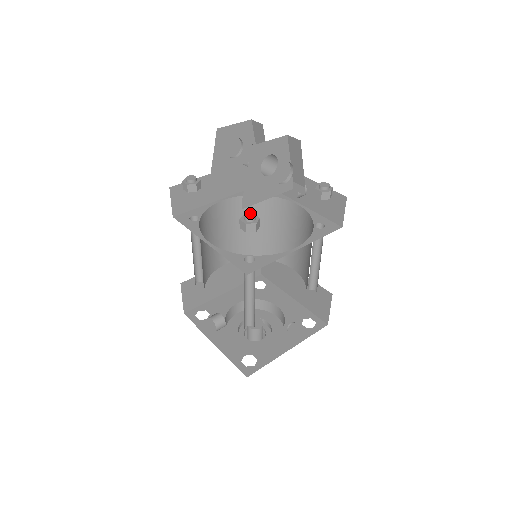
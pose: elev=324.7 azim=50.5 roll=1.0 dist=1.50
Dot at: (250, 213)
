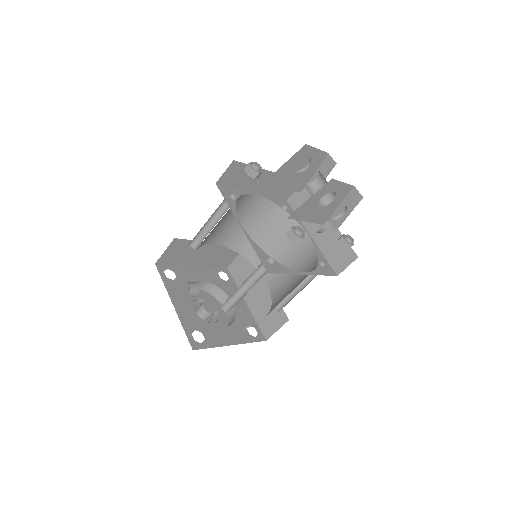
Dot at: (301, 228)
